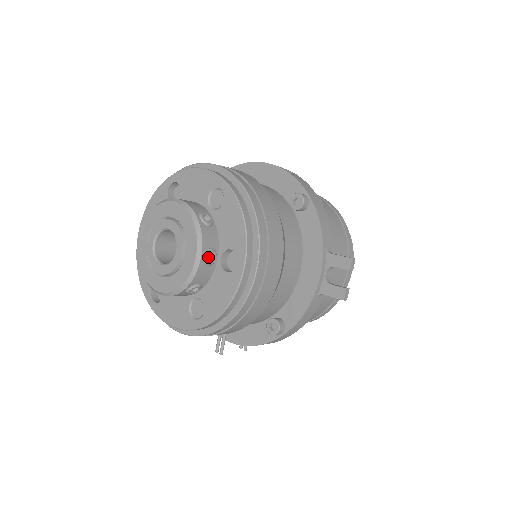
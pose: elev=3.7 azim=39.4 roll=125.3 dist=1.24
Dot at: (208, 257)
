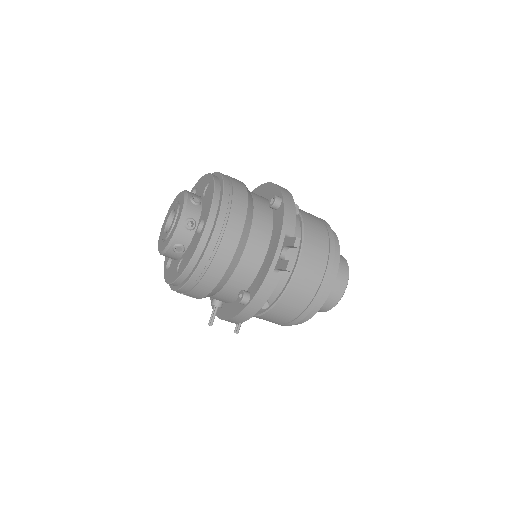
Dot at: (191, 226)
